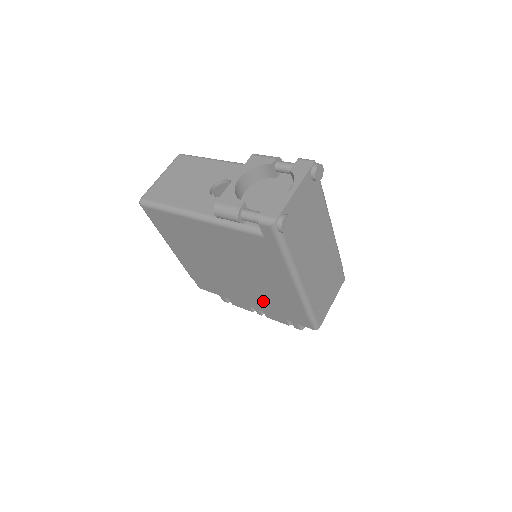
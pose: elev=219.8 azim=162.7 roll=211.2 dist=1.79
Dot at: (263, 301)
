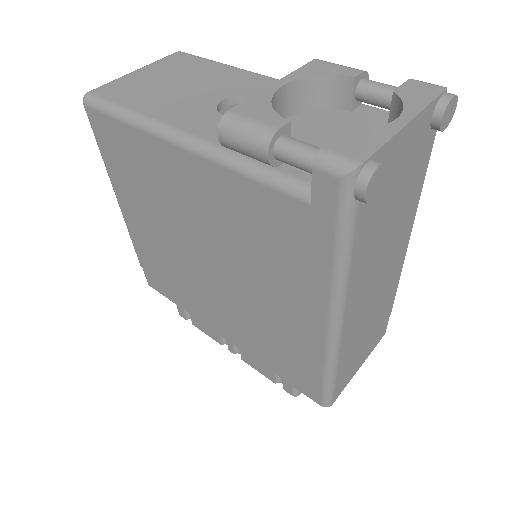
Dot at: (248, 333)
